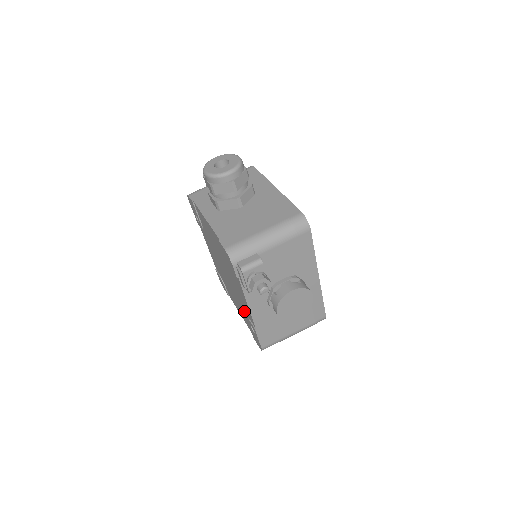
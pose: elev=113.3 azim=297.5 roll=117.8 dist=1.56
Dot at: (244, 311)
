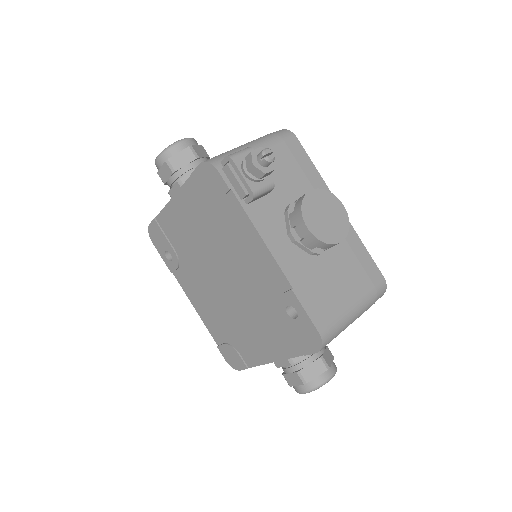
Dot at: (269, 305)
